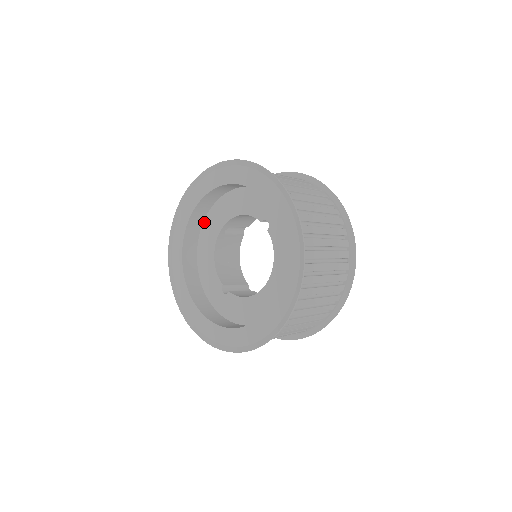
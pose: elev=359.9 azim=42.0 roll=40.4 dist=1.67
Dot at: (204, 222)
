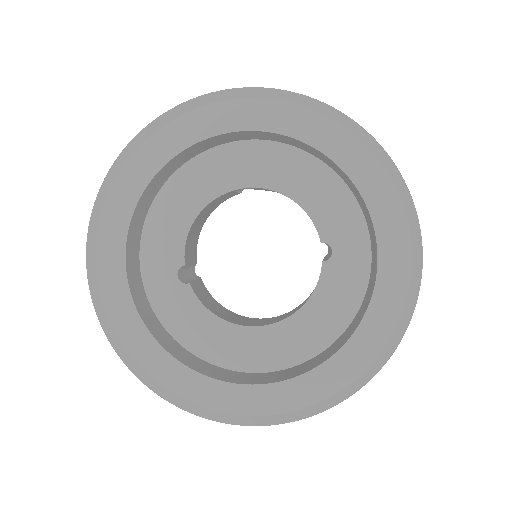
Dot at: (218, 147)
